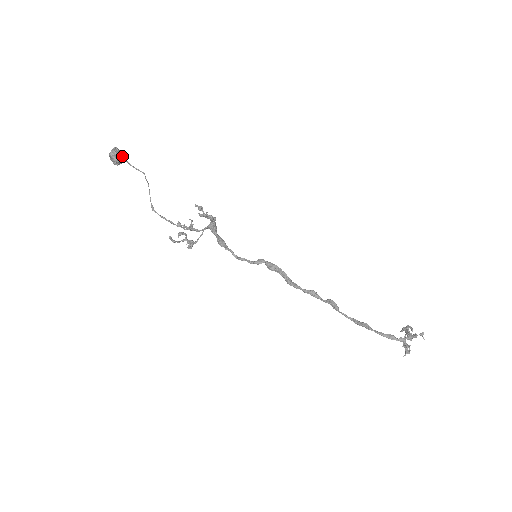
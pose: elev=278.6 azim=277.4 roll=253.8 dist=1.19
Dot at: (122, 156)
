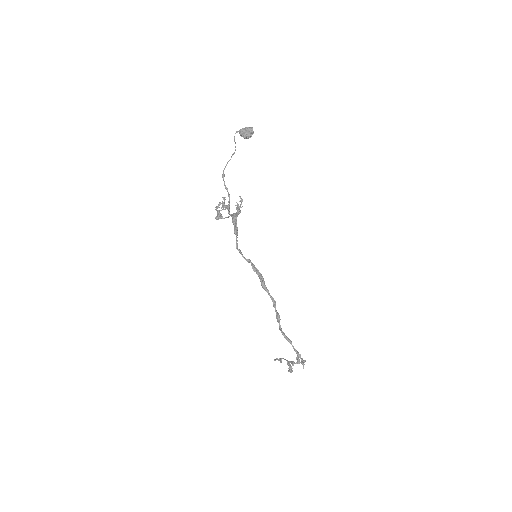
Dot at: occluded
